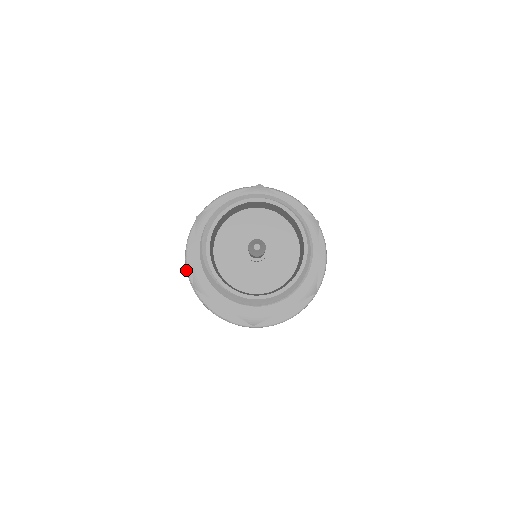
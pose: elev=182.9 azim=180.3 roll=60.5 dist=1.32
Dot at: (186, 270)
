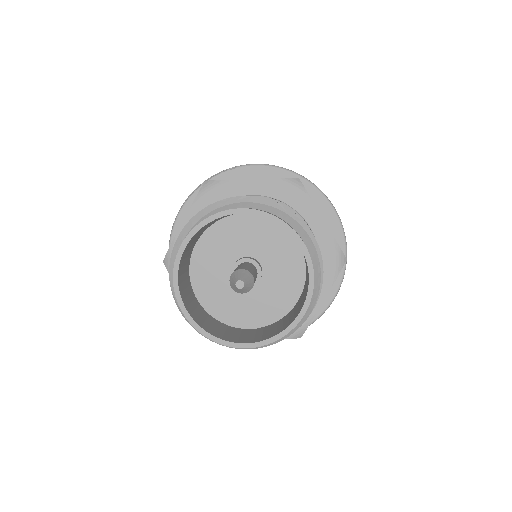
Dot at: occluded
